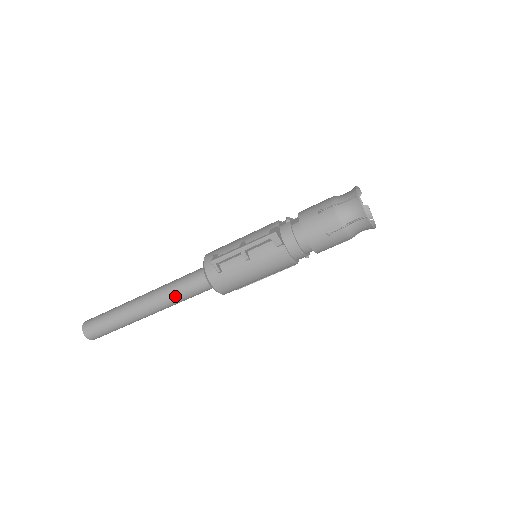
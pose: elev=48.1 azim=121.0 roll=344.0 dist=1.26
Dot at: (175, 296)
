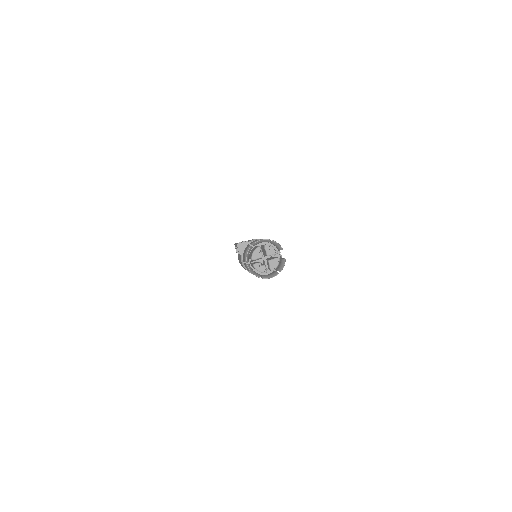
Dot at: occluded
